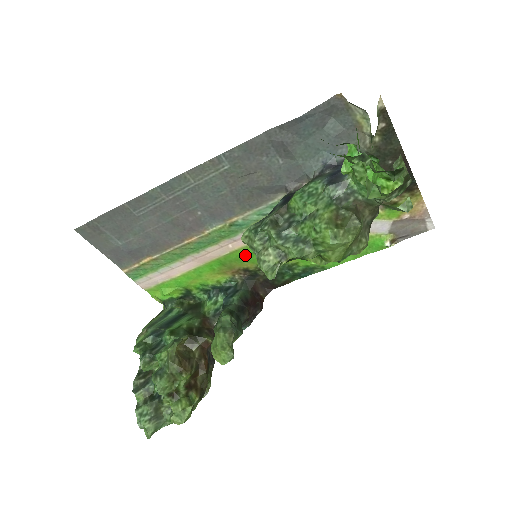
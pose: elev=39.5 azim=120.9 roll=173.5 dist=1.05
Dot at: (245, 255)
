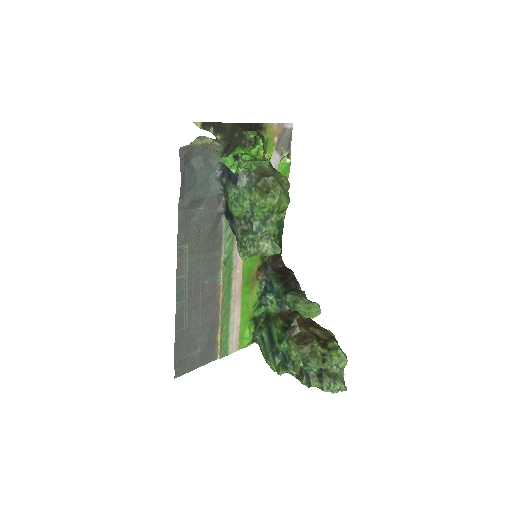
Dot at: (249, 264)
